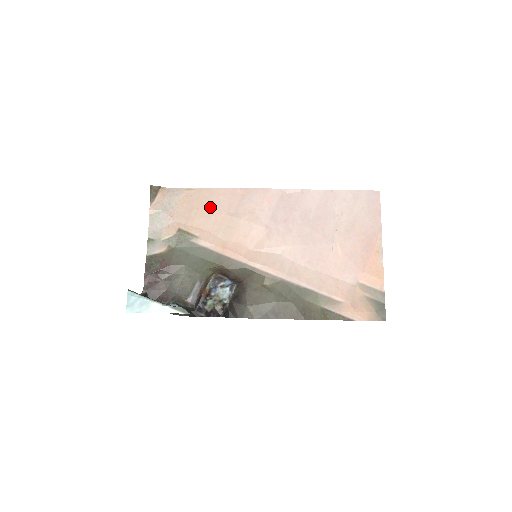
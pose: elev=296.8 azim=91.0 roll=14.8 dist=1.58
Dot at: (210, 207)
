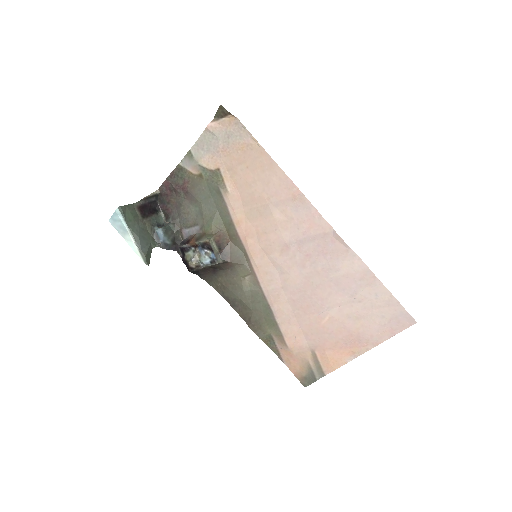
Dot at: (258, 177)
